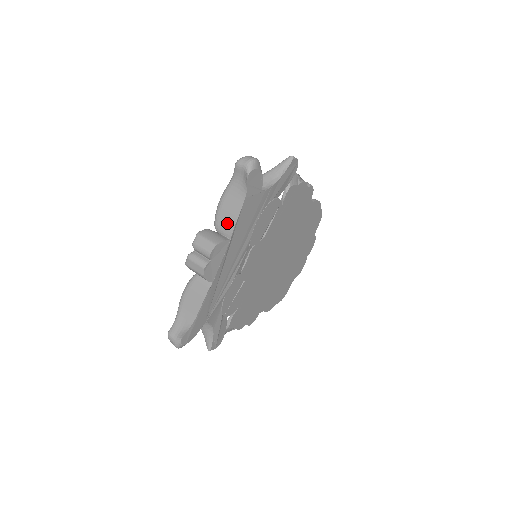
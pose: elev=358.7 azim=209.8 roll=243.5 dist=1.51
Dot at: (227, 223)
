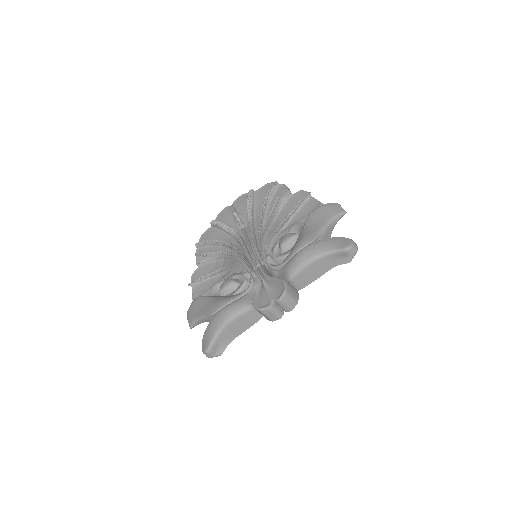
Dot at: (305, 281)
